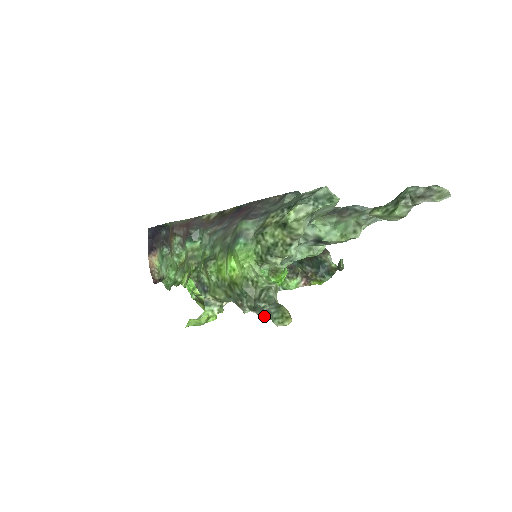
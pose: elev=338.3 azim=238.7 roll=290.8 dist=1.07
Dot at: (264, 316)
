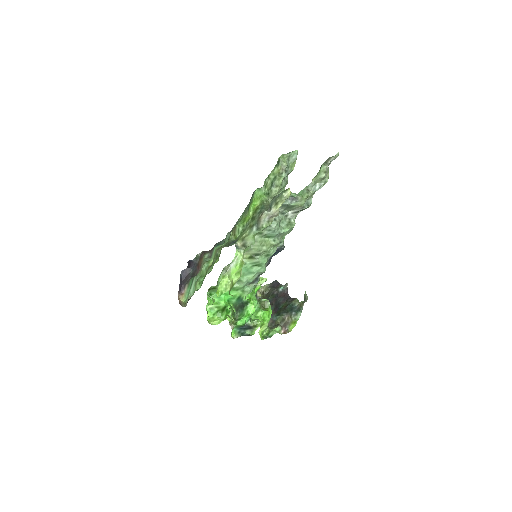
Dot at: (276, 206)
